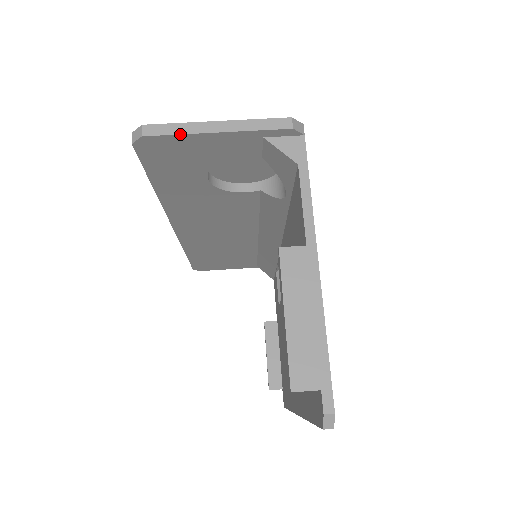
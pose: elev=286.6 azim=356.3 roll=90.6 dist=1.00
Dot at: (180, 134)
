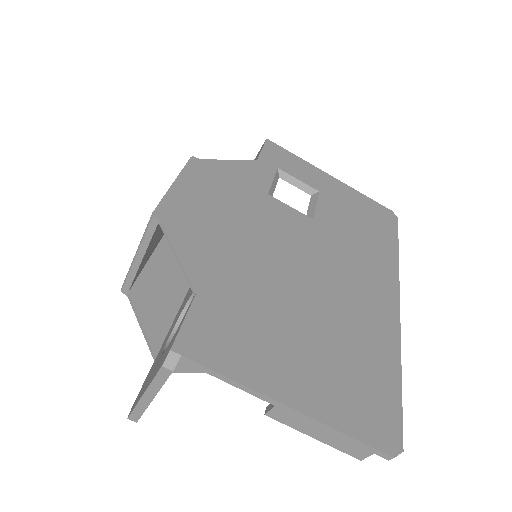
Dot at: occluded
